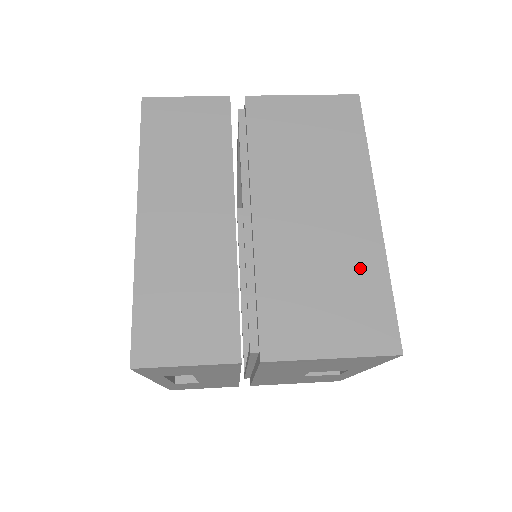
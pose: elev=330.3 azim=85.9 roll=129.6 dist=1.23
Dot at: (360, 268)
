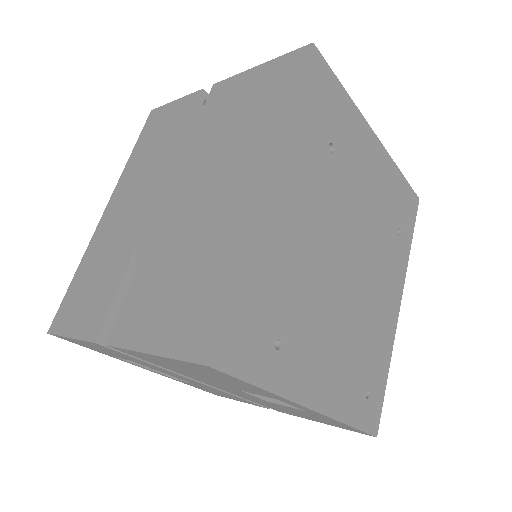
Dot at: (218, 252)
